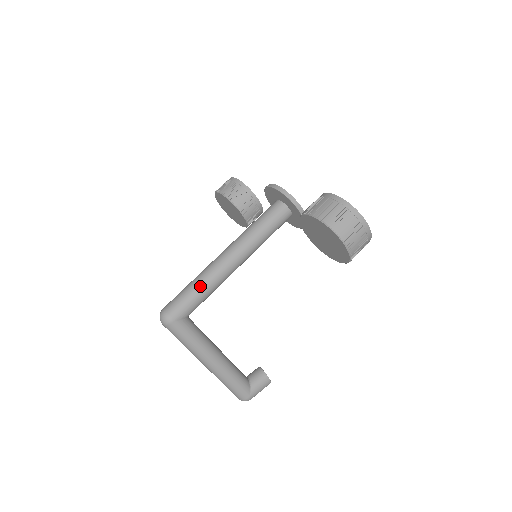
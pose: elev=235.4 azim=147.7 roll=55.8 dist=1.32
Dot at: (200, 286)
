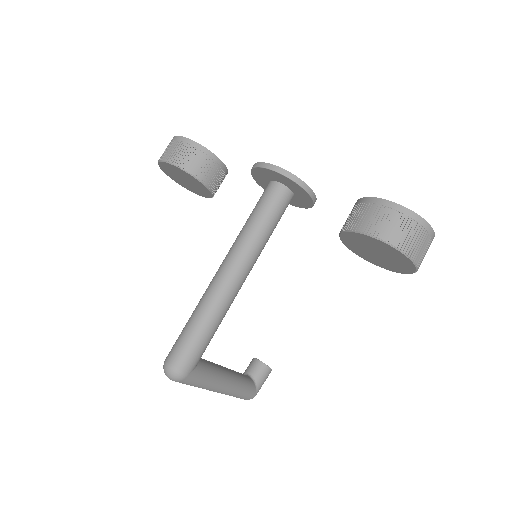
Dot at: (210, 323)
